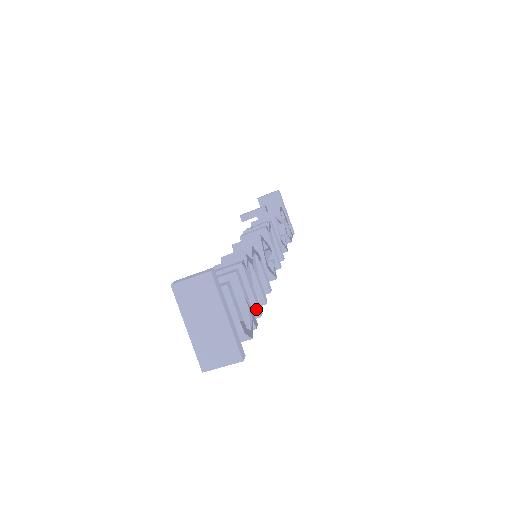
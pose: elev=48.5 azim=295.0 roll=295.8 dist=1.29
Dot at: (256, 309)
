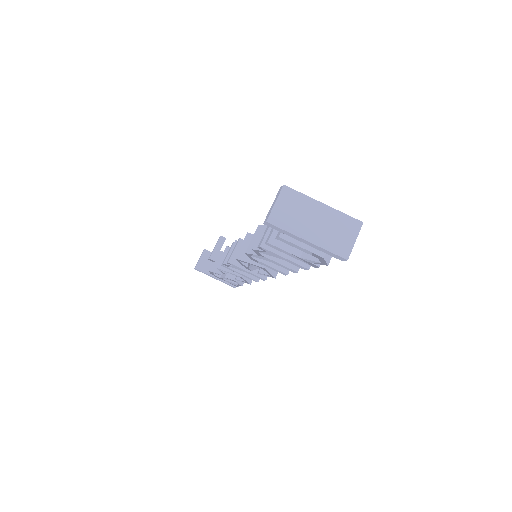
Dot at: occluded
